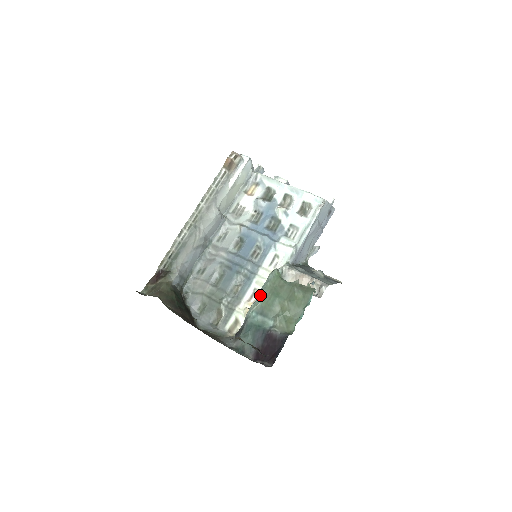
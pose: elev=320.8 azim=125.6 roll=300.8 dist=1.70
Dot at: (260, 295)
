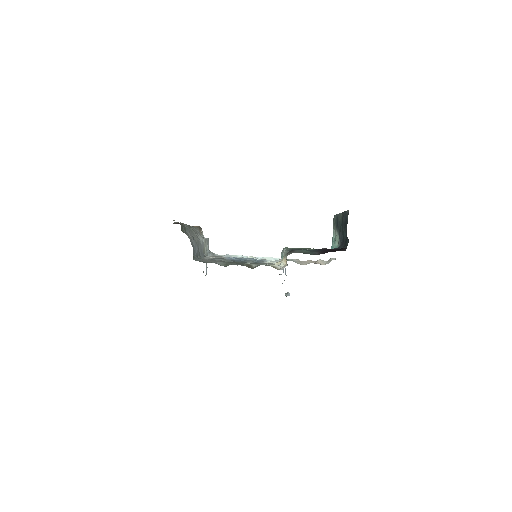
Dot at: occluded
